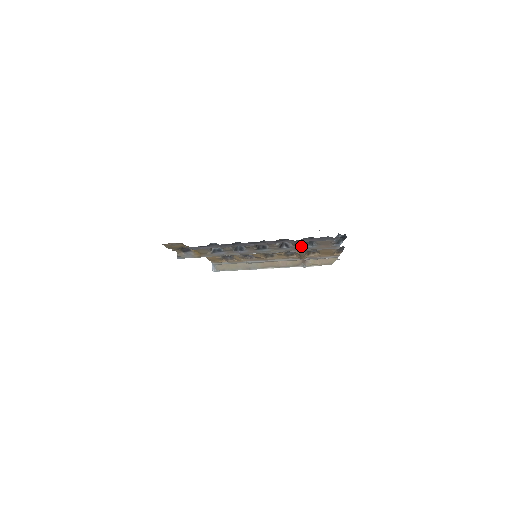
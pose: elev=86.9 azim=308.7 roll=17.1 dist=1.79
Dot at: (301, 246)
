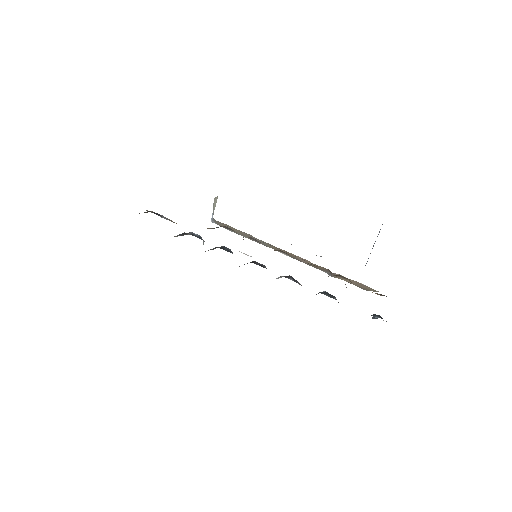
Dot at: occluded
